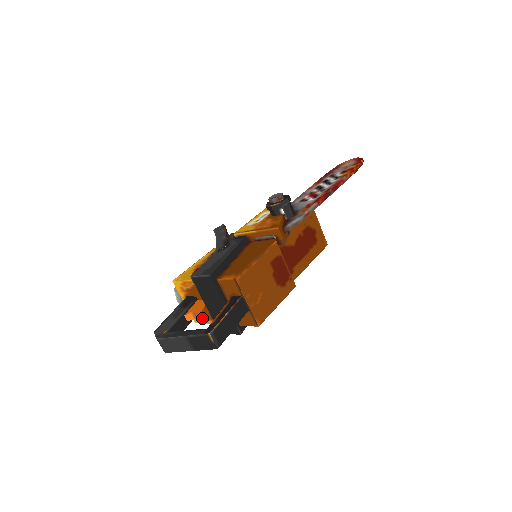
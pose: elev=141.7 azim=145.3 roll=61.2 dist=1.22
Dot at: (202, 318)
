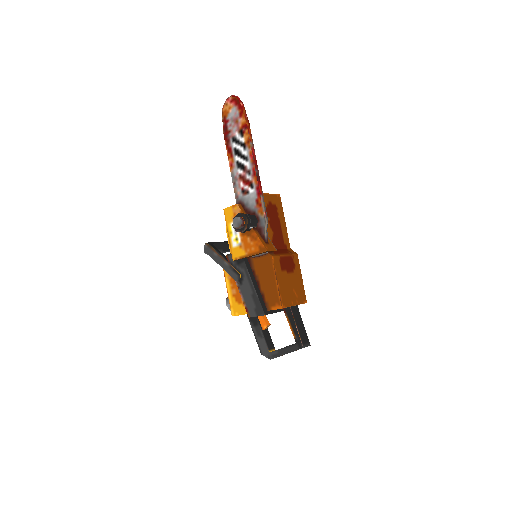
Dot at: occluded
